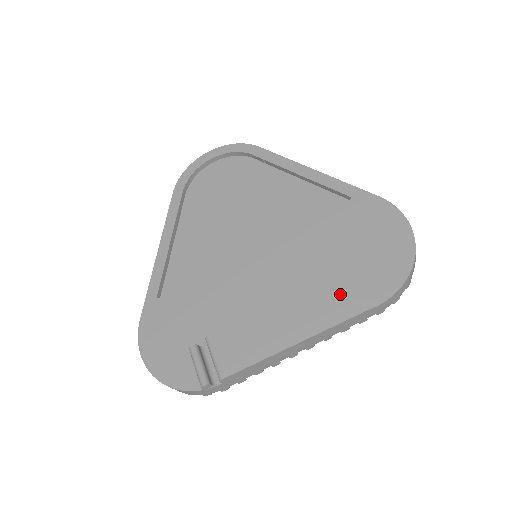
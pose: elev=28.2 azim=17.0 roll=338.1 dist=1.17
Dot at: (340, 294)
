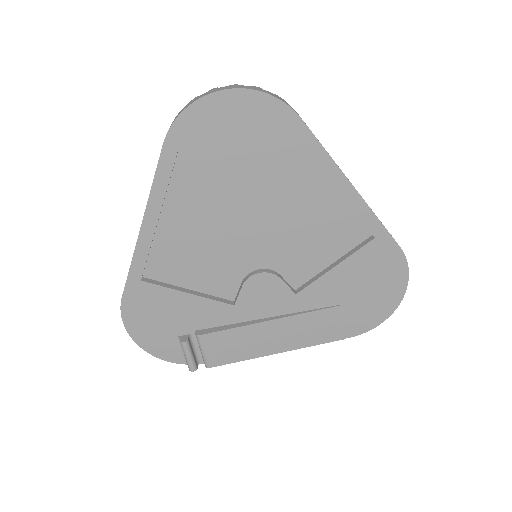
Dot at: (324, 325)
